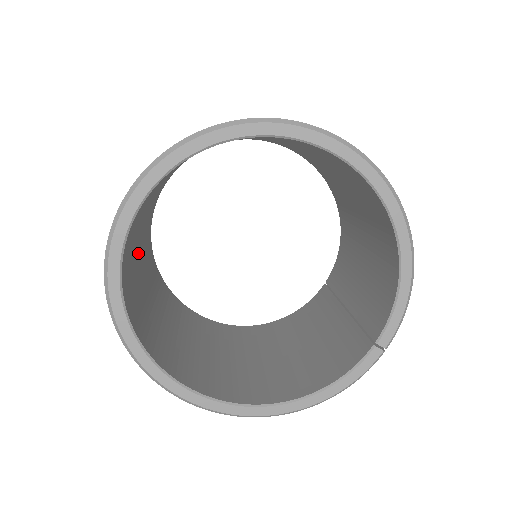
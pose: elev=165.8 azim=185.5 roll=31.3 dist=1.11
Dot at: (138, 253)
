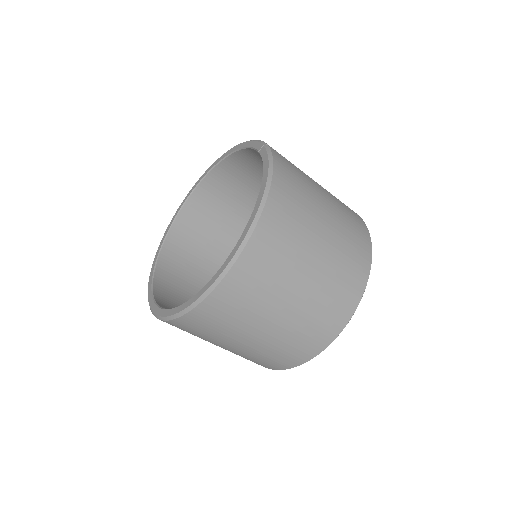
Dot at: occluded
